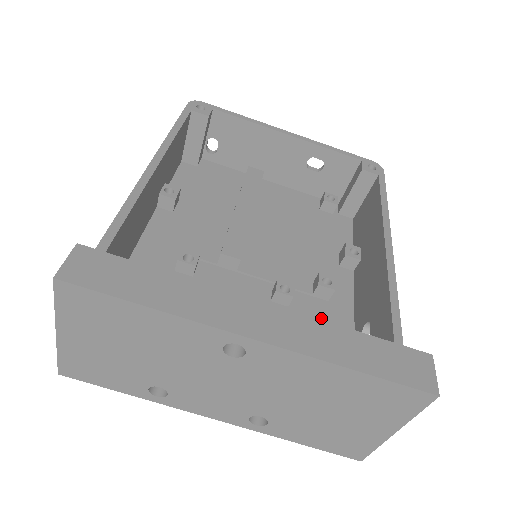
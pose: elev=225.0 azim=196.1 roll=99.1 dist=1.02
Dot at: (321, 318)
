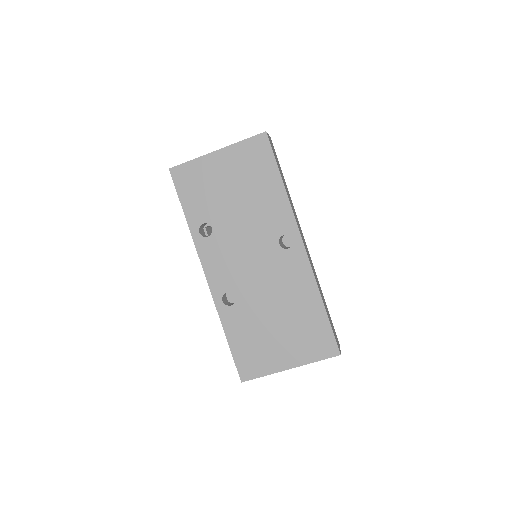
Dot at: occluded
